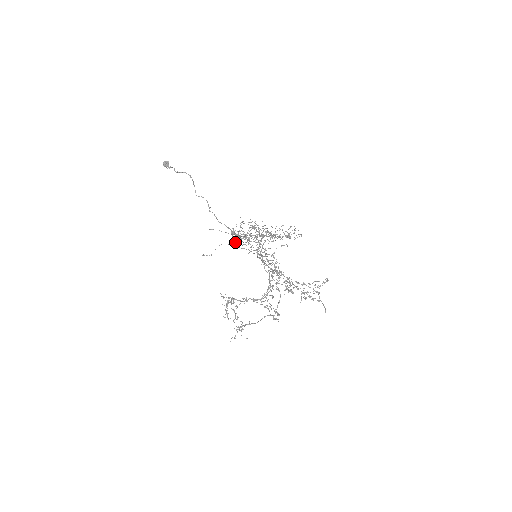
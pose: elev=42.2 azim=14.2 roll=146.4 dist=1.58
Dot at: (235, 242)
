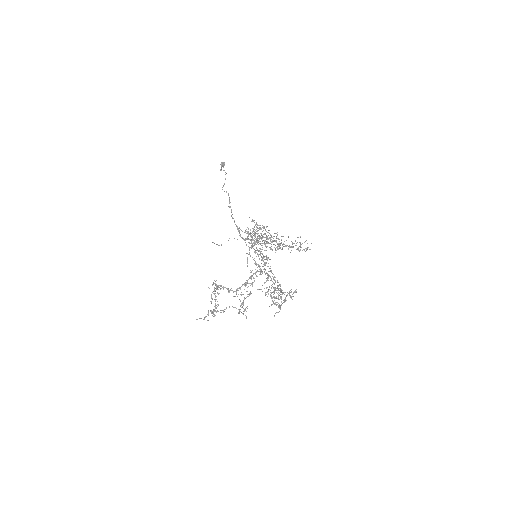
Dot at: (243, 239)
